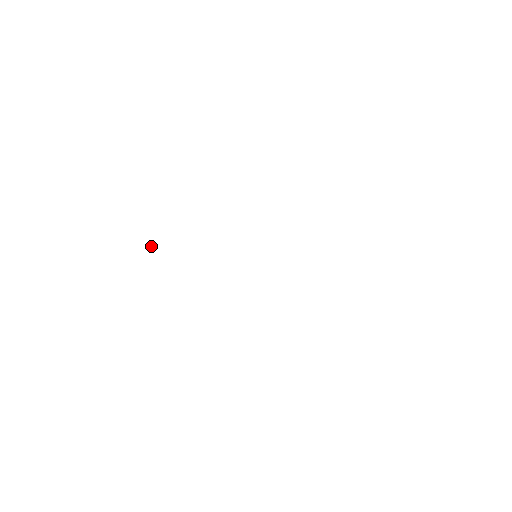
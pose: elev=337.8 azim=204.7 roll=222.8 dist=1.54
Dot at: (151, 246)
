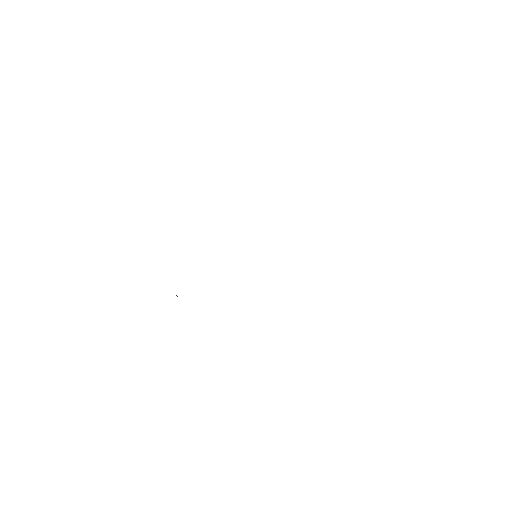
Dot at: (177, 296)
